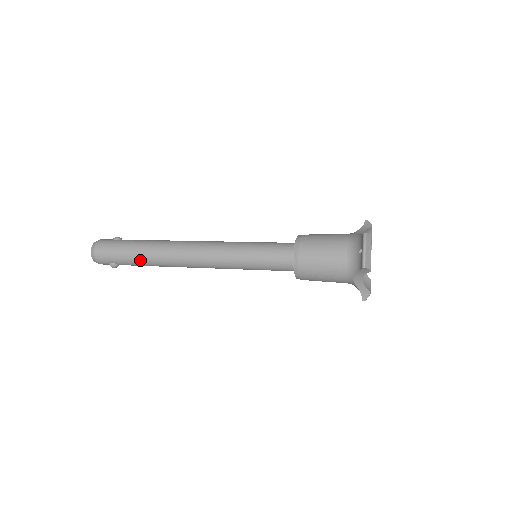
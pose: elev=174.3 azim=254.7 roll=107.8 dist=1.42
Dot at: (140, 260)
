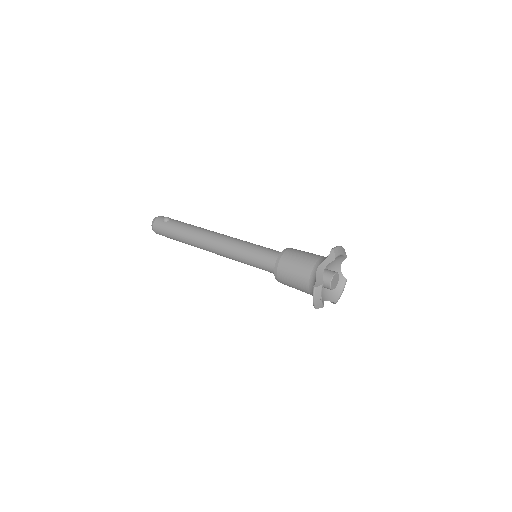
Dot at: occluded
